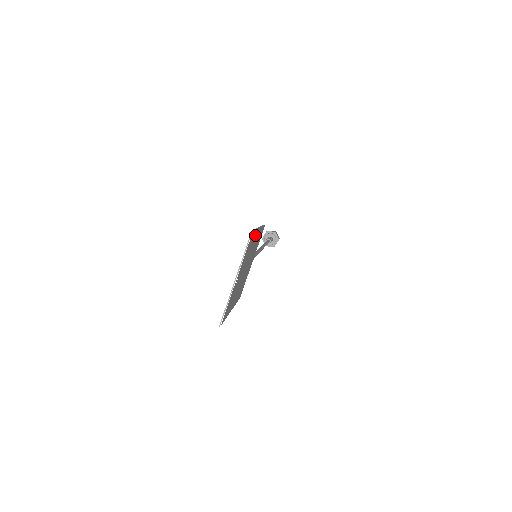
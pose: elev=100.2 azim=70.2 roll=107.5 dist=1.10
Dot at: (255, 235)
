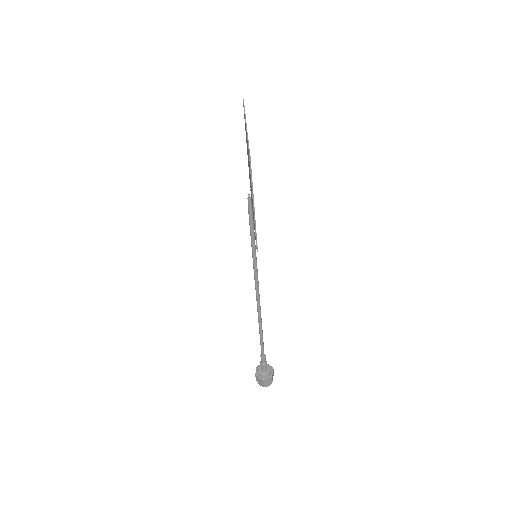
Dot at: occluded
